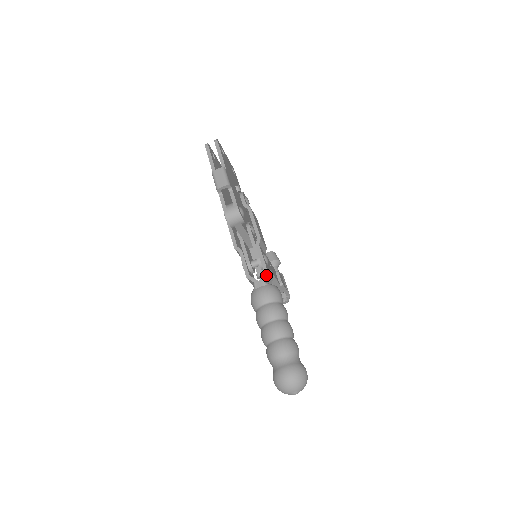
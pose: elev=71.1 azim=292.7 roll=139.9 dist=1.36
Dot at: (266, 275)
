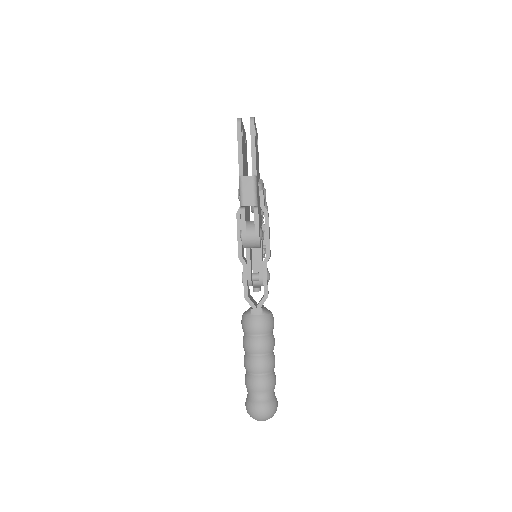
Dot at: (265, 300)
